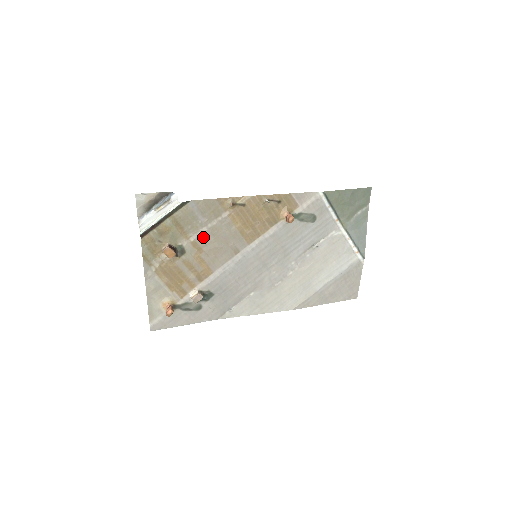
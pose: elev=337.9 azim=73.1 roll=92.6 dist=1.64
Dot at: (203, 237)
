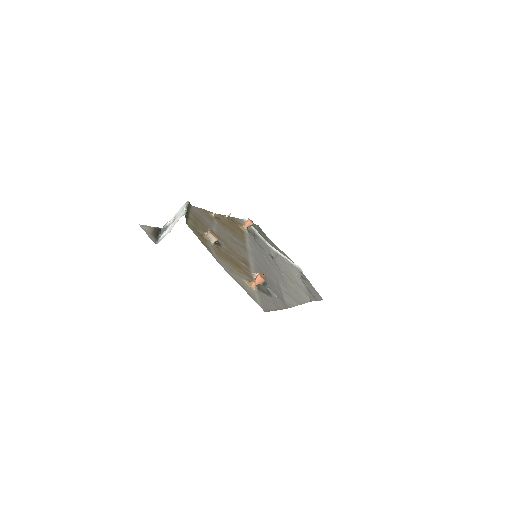
Dot at: (219, 234)
